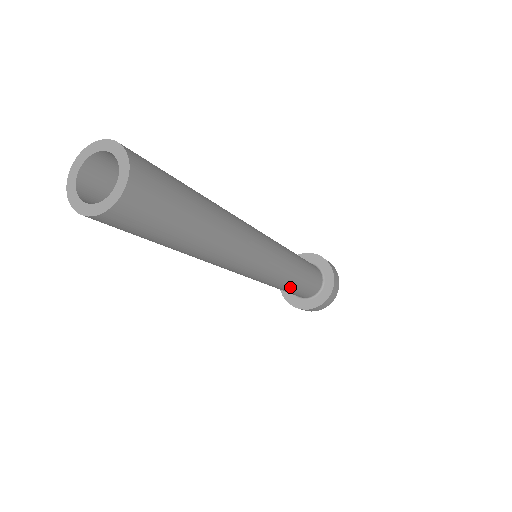
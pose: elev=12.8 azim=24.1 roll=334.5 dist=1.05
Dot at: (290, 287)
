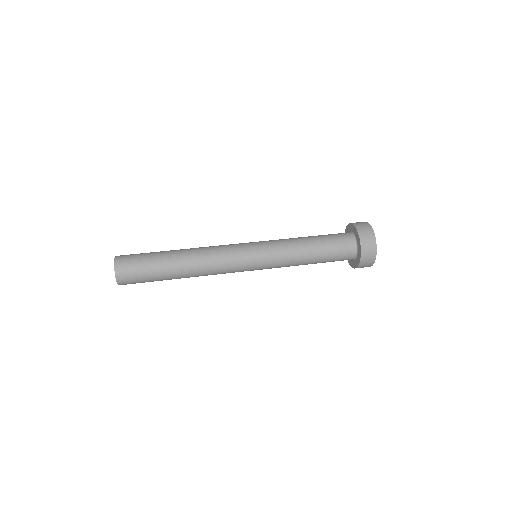
Dot at: occluded
